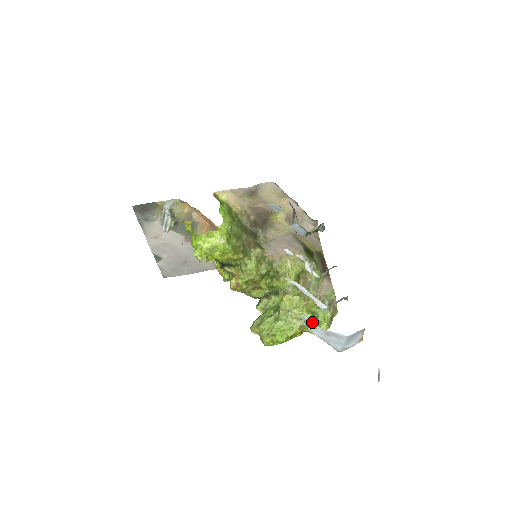
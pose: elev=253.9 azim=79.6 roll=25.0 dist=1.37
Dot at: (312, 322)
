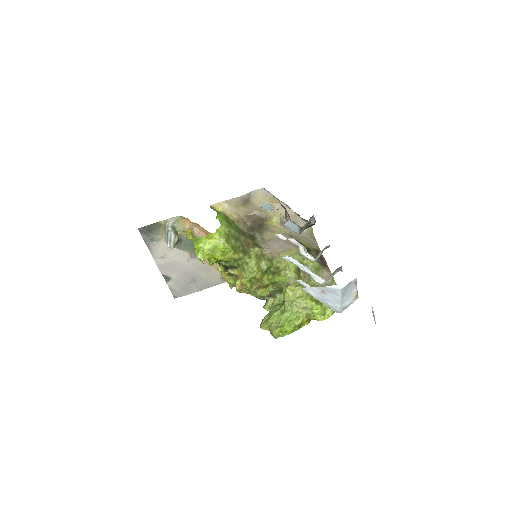
Dot at: (308, 286)
